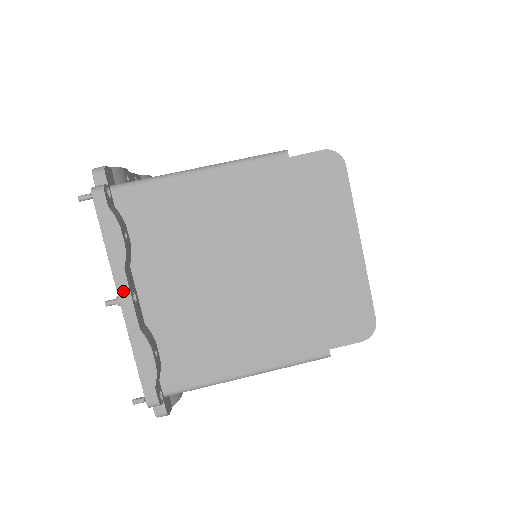
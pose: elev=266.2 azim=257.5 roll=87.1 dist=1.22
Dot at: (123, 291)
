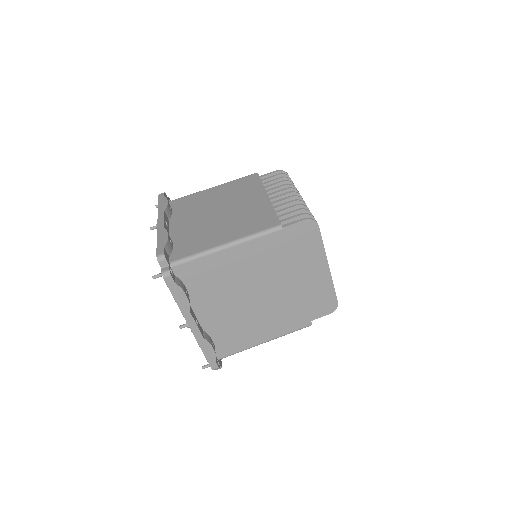
Dot at: (191, 322)
